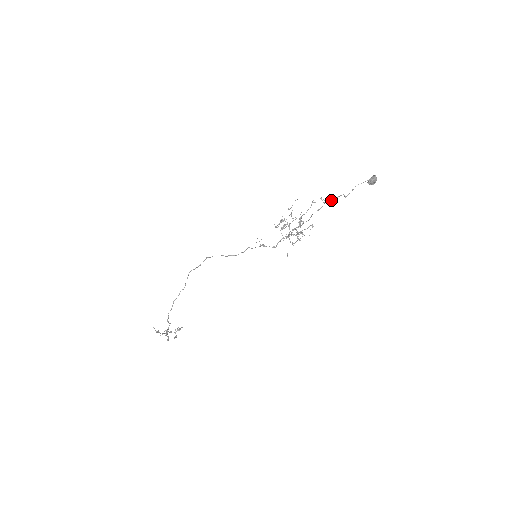
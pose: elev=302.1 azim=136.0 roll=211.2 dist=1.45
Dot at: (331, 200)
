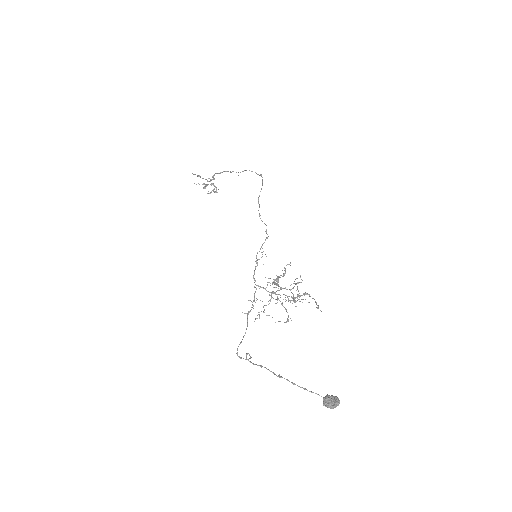
Dot at: (257, 365)
